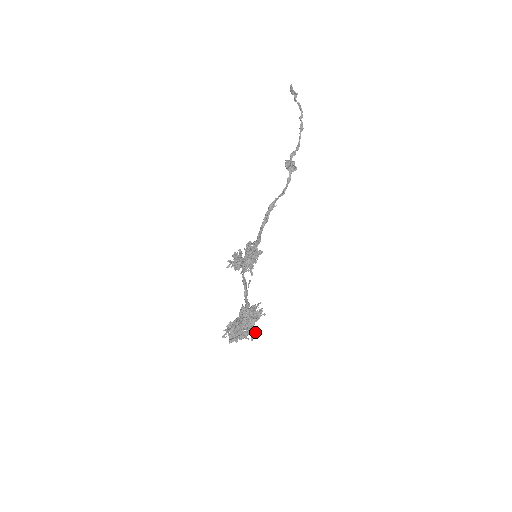
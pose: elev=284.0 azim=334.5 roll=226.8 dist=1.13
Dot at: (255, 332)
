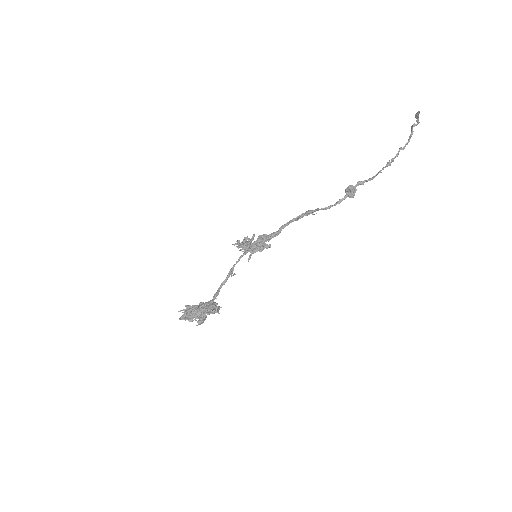
Dot at: (202, 323)
